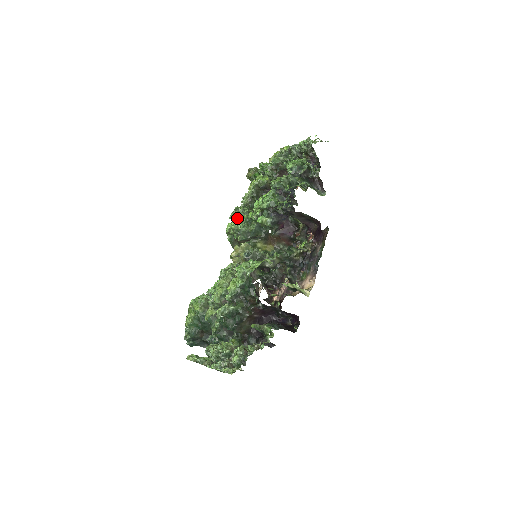
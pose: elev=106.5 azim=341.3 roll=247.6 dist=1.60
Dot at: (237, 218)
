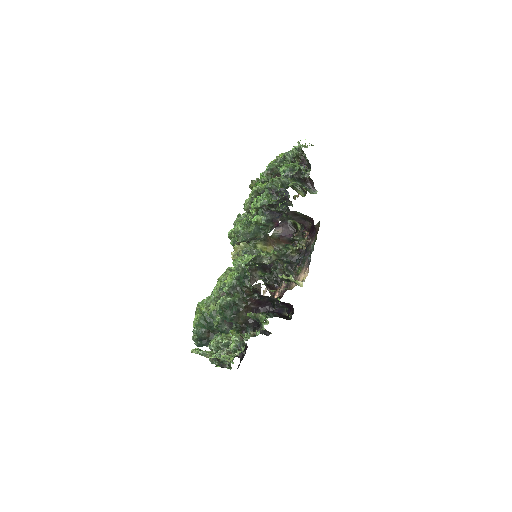
Dot at: (237, 222)
